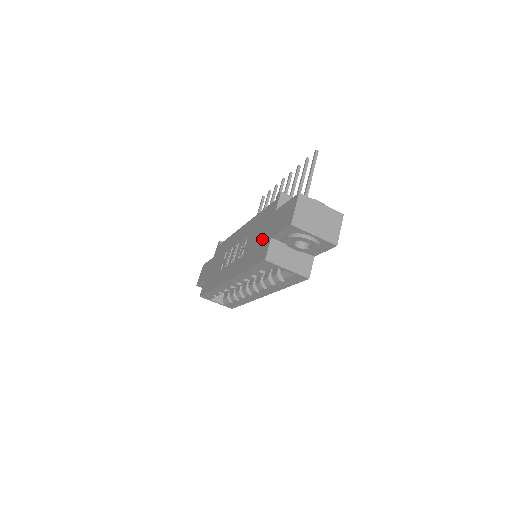
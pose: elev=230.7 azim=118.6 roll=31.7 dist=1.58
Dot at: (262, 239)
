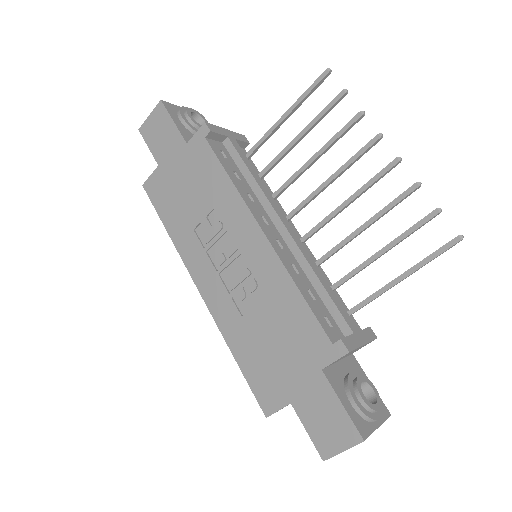
Dot at: (278, 369)
